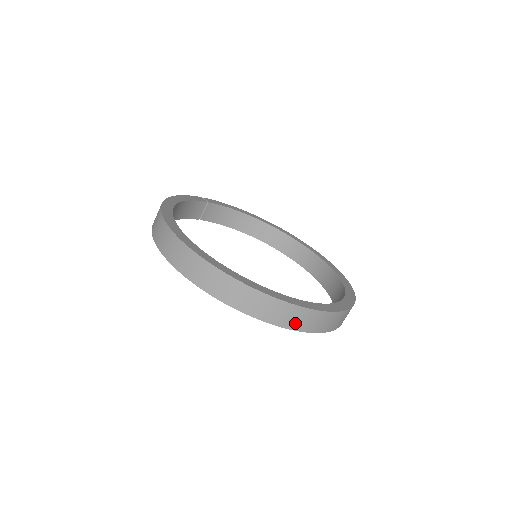
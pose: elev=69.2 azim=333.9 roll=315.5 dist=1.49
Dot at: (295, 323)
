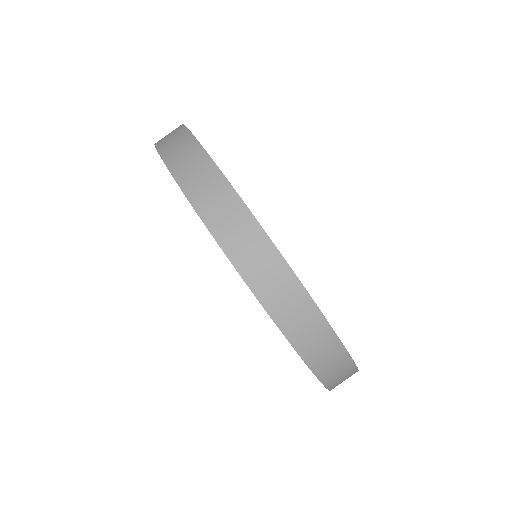
Dot at: (338, 384)
